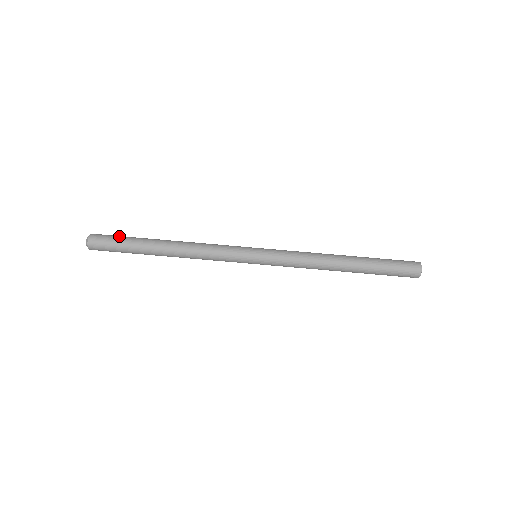
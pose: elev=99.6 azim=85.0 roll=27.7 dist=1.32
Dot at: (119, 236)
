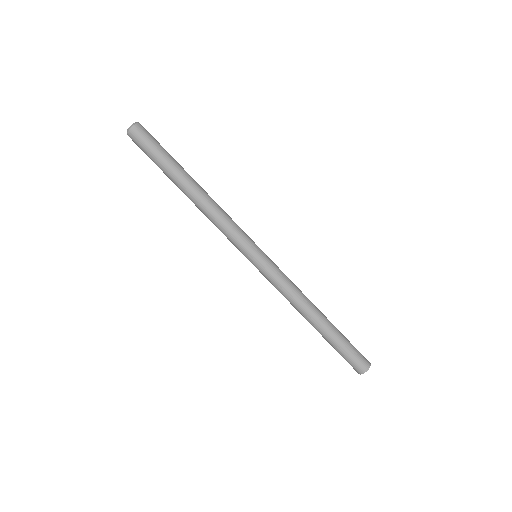
Dot at: occluded
